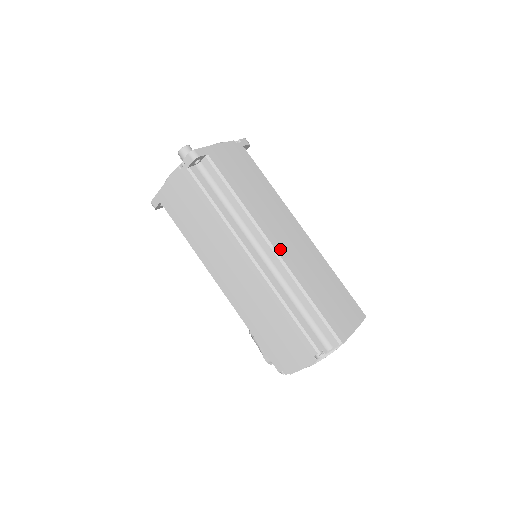
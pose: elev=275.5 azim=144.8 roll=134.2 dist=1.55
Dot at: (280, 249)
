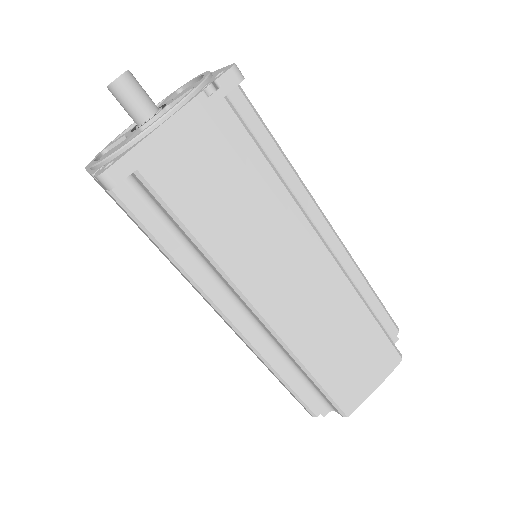
Dot at: (273, 314)
